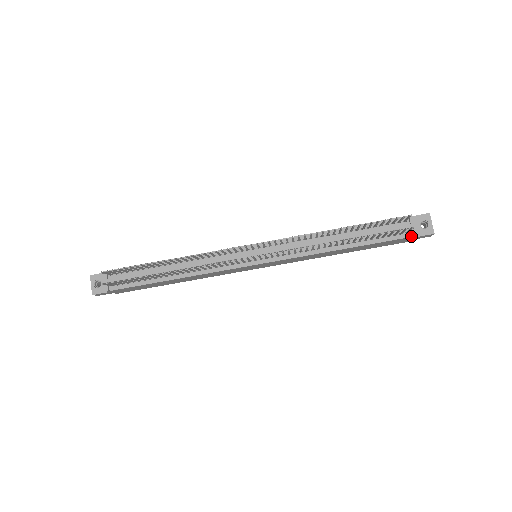
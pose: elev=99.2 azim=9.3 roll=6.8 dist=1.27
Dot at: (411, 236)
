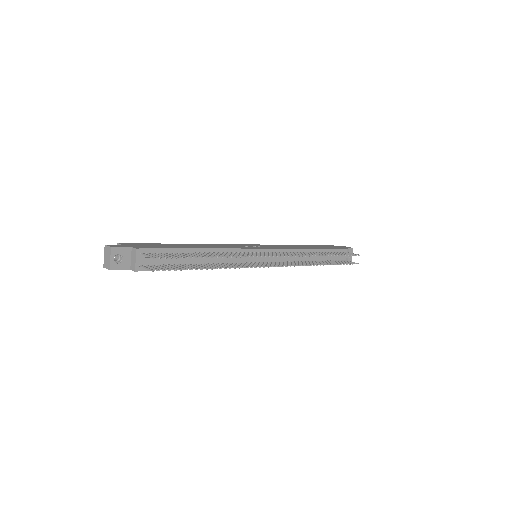
Dot at: occluded
